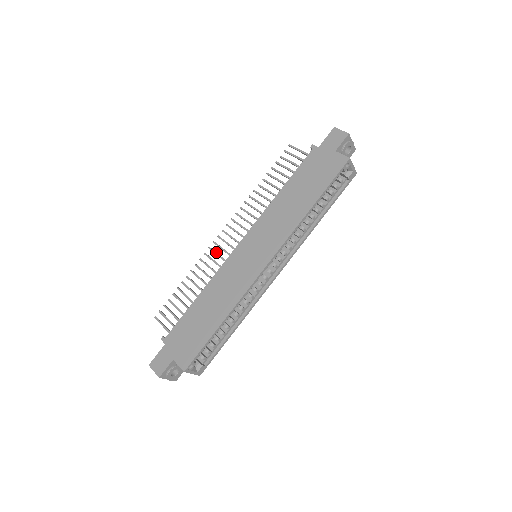
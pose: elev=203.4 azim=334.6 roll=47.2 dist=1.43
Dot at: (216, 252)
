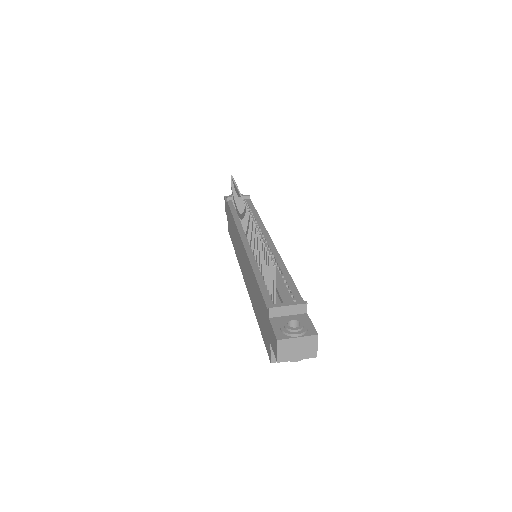
Dot at: occluded
